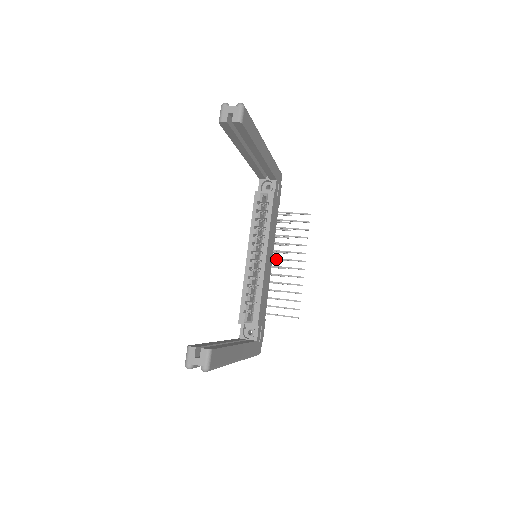
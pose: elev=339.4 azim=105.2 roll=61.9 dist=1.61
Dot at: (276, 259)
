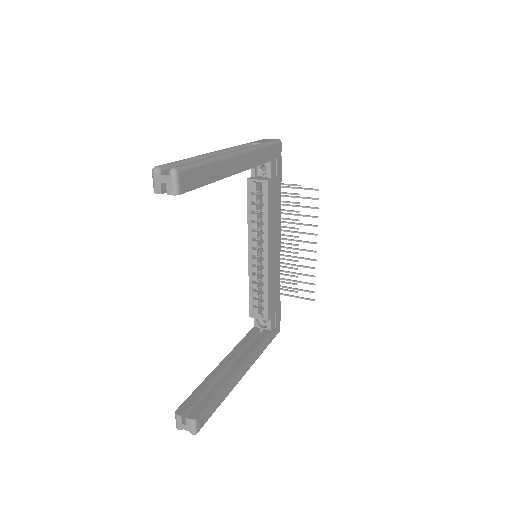
Dot at: (287, 235)
